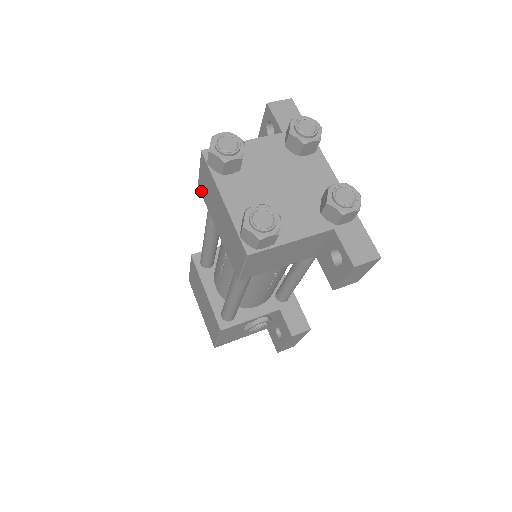
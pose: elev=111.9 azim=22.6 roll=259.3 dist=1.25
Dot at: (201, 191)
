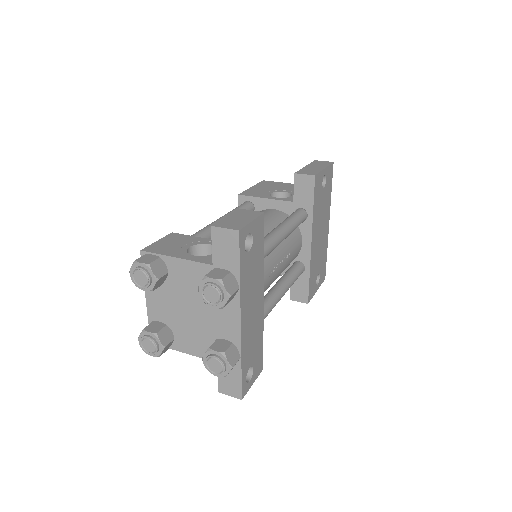
Dot at: occluded
